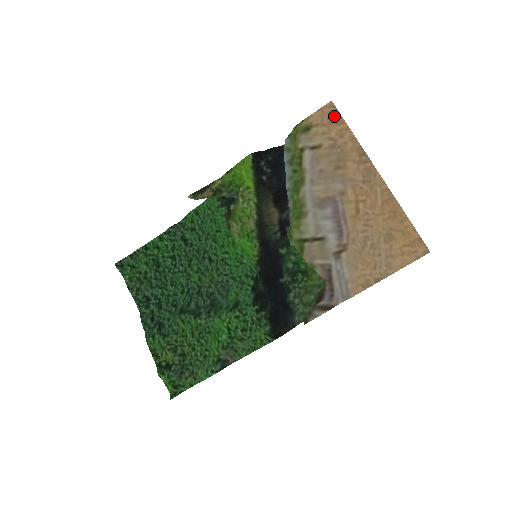
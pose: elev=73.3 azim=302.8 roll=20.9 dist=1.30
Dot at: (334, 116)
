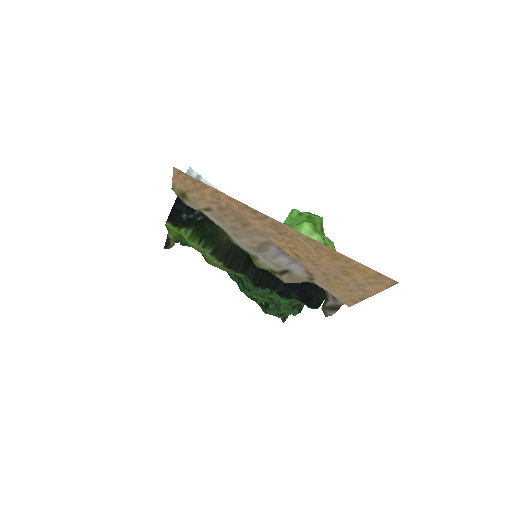
Dot at: (192, 182)
